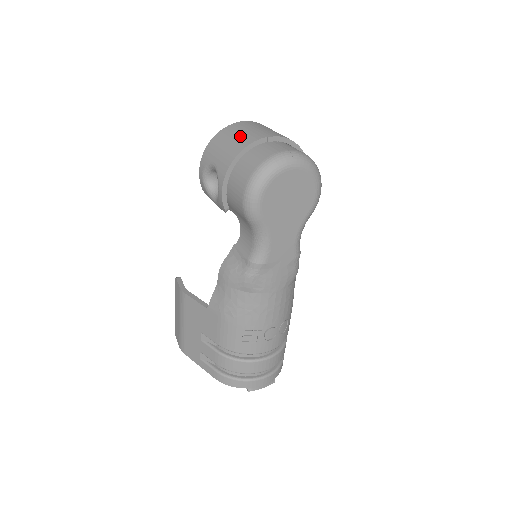
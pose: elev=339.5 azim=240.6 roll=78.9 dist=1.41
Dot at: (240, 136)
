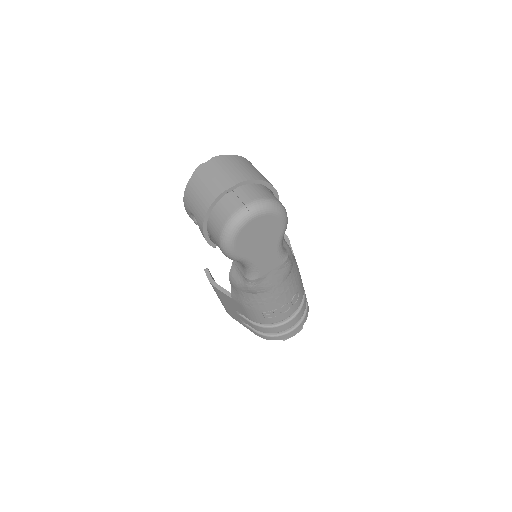
Dot at: (205, 189)
